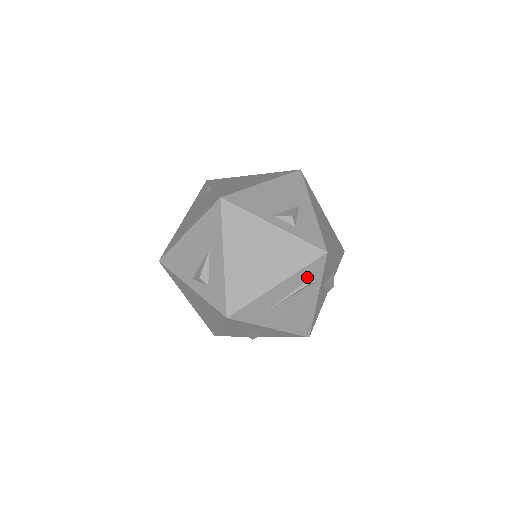
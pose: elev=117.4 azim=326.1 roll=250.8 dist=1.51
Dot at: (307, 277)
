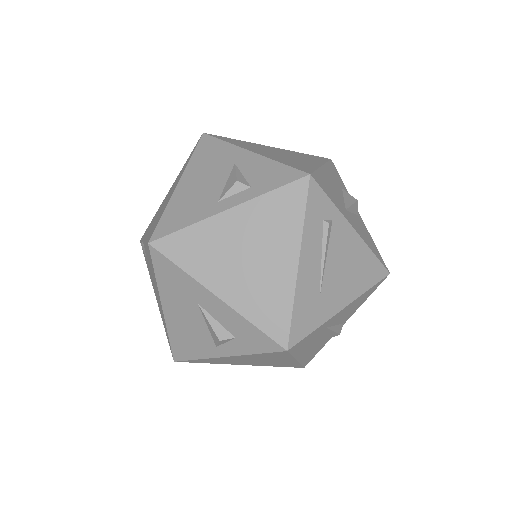
Dot at: (319, 221)
